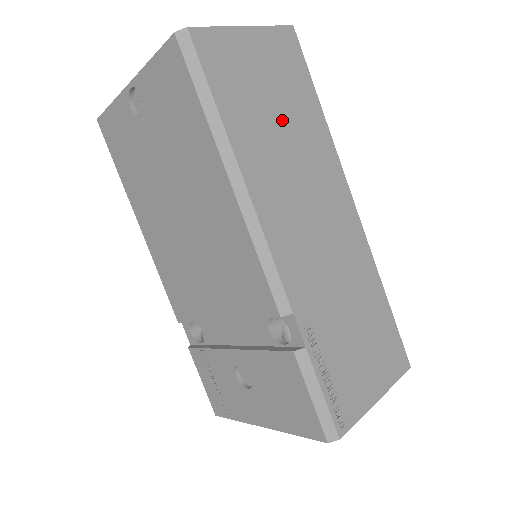
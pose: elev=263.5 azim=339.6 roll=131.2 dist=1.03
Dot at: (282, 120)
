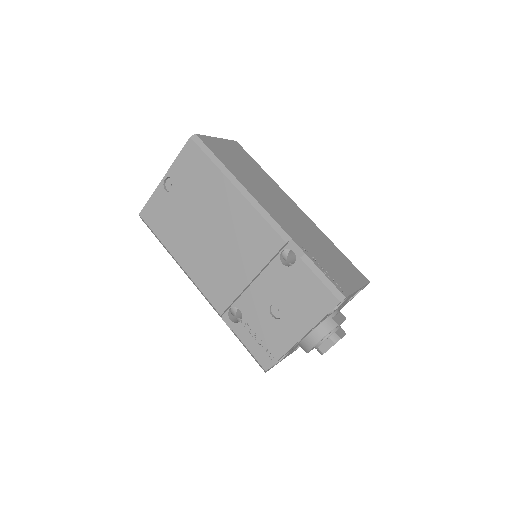
Dot at: (248, 170)
